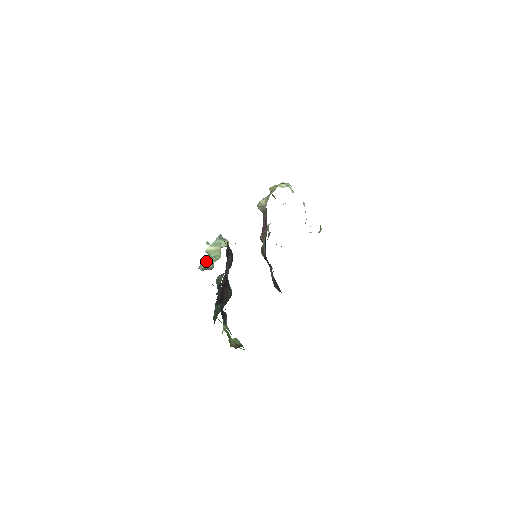
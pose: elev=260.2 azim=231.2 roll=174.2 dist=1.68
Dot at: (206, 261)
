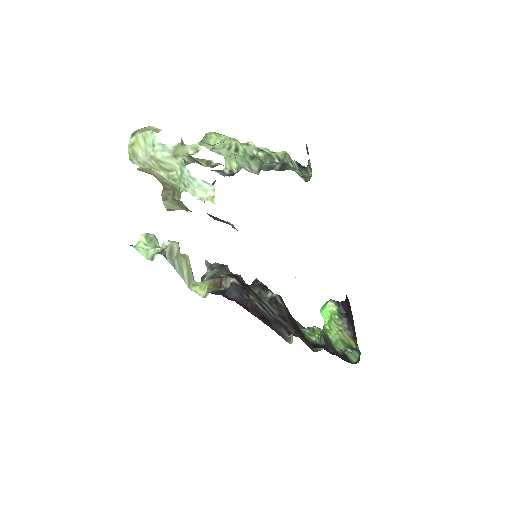
Dot at: occluded
